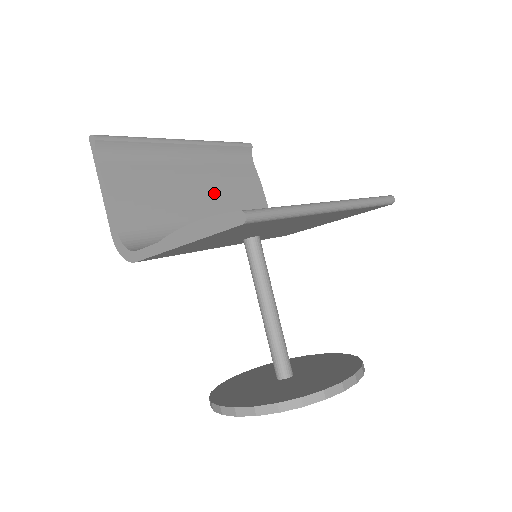
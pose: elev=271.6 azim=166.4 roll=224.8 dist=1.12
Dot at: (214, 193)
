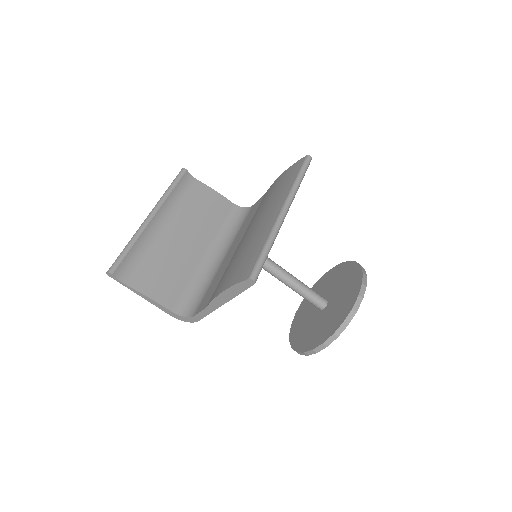
Dot at: (194, 229)
